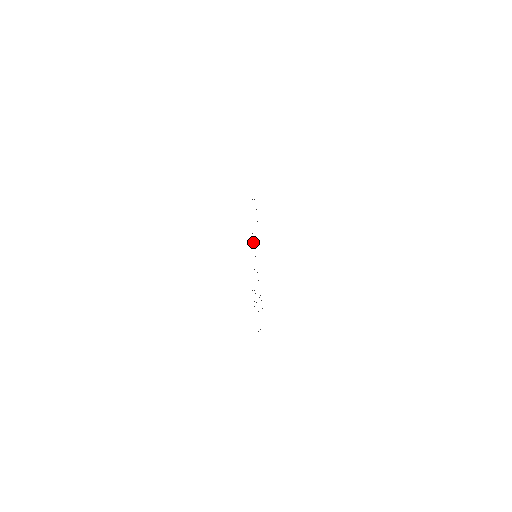
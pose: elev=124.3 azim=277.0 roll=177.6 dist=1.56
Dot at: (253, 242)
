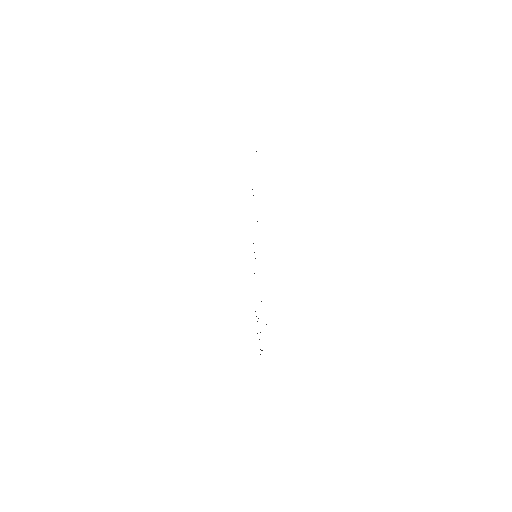
Dot at: occluded
